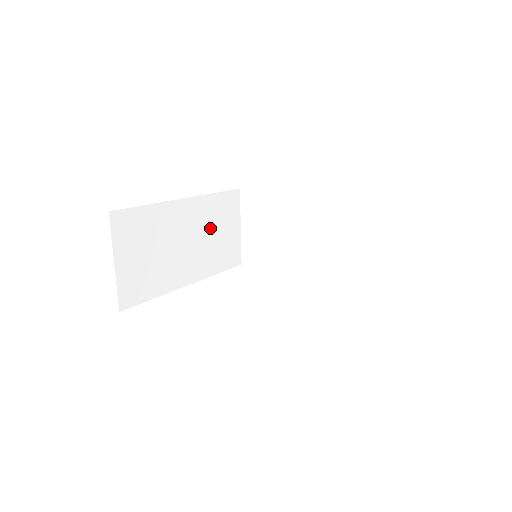
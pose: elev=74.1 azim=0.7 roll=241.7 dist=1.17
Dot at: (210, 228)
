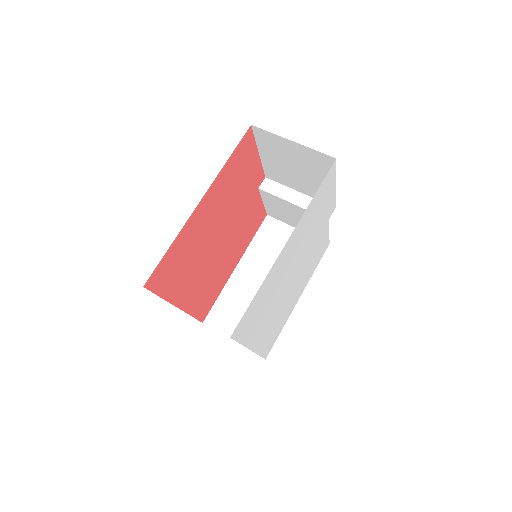
Dot at: occluded
